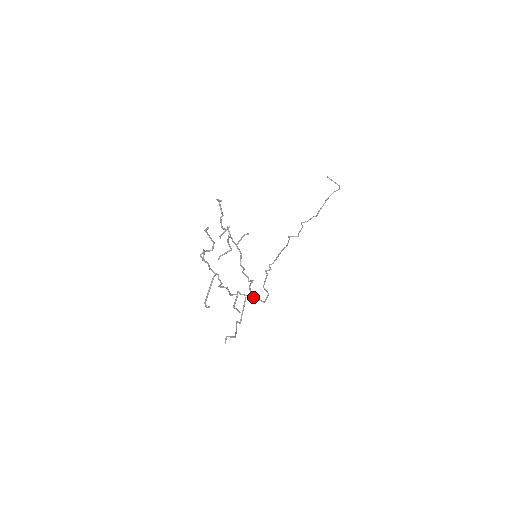
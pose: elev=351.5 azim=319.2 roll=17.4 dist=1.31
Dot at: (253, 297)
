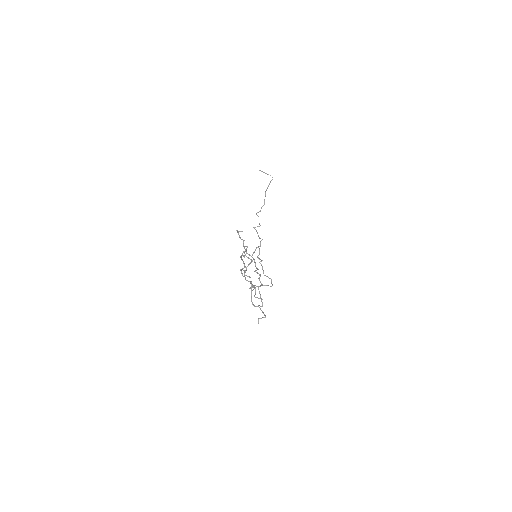
Dot at: (263, 285)
